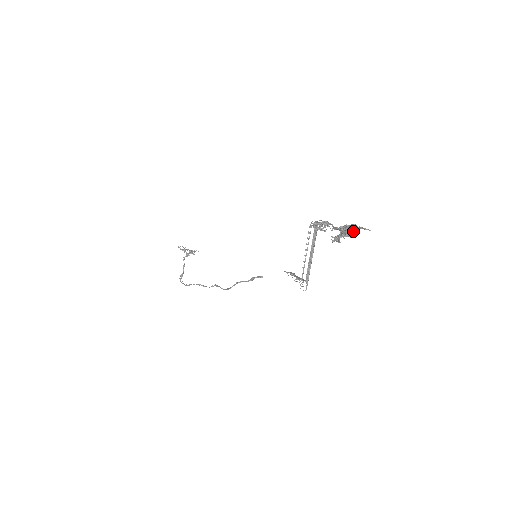
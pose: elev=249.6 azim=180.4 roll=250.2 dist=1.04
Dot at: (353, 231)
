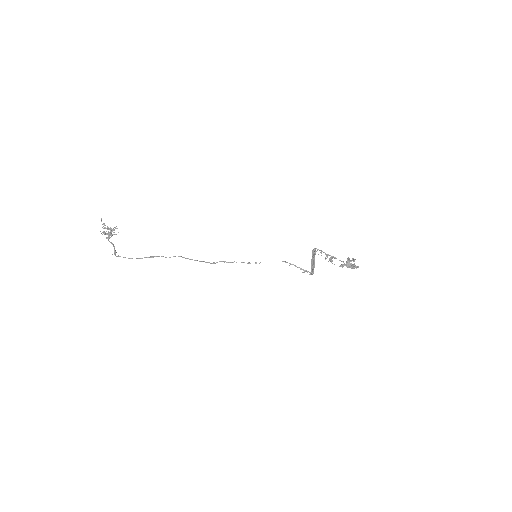
Dot at: (356, 268)
